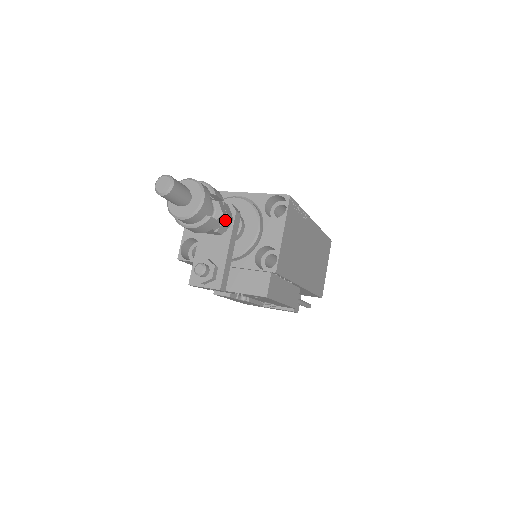
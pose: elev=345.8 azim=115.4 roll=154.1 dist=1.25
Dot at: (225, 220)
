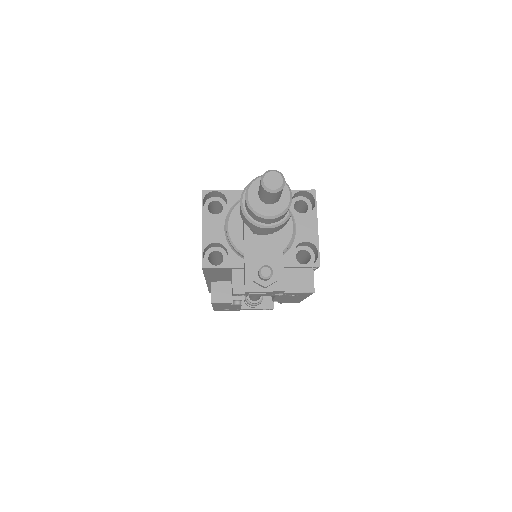
Dot at: occluded
